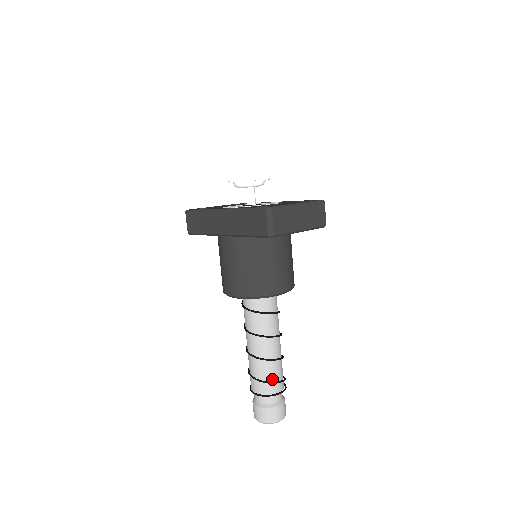
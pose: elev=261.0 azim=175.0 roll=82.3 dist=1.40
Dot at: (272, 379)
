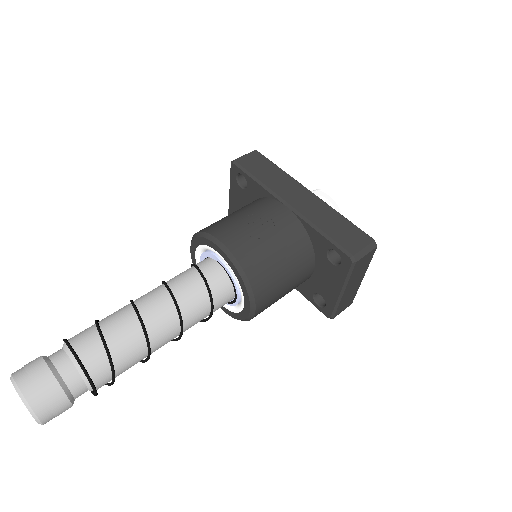
Dot at: (116, 364)
